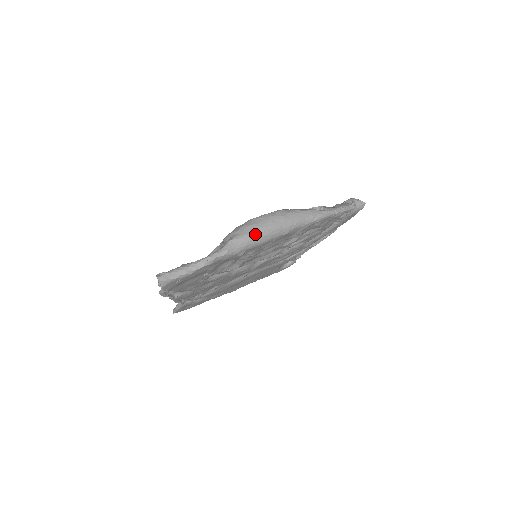
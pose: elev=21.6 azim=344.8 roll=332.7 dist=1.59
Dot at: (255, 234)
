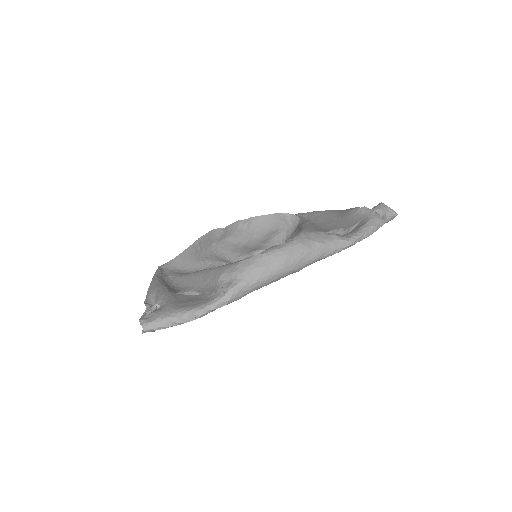
Dot at: (262, 280)
